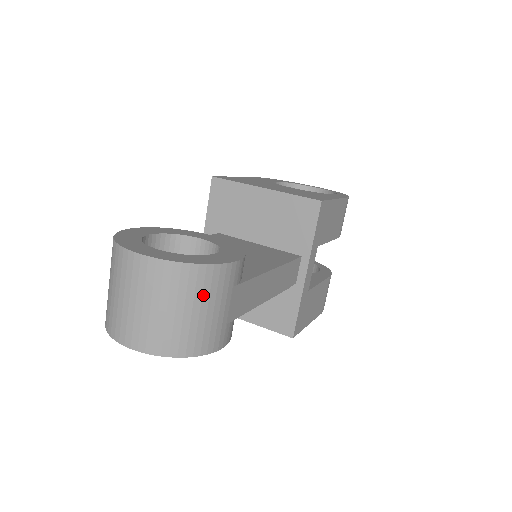
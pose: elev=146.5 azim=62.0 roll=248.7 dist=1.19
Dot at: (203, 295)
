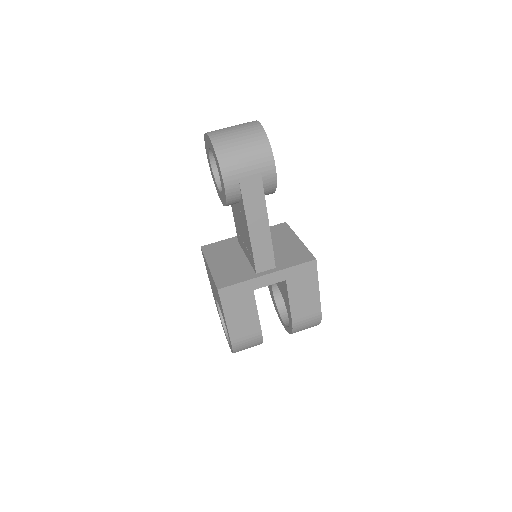
Dot at: (254, 151)
